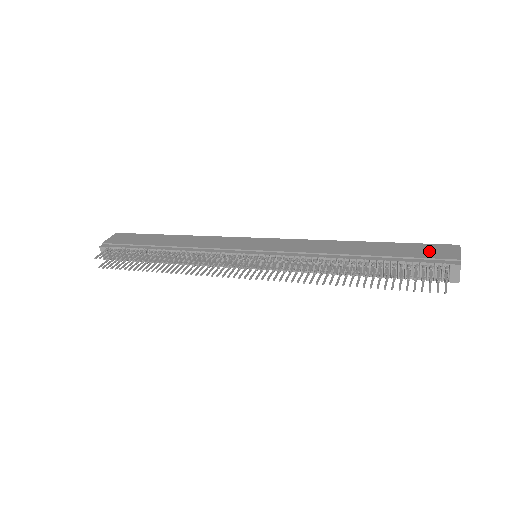
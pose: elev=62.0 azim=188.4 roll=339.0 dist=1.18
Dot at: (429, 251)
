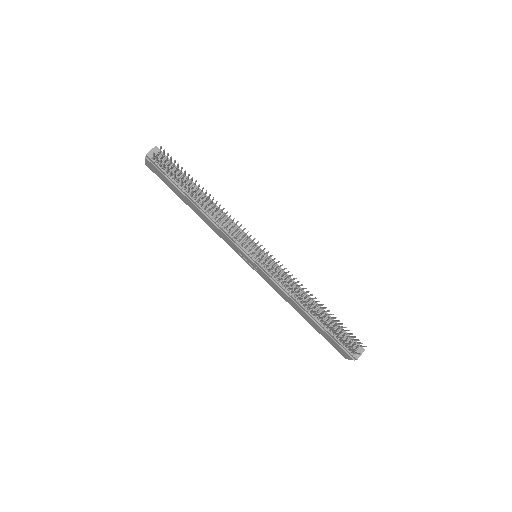
Dot at: occluded
